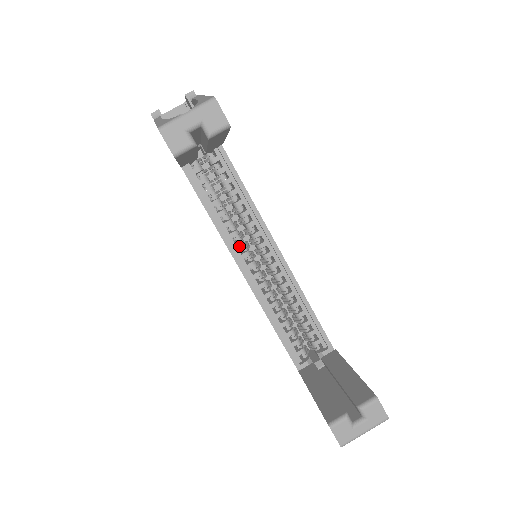
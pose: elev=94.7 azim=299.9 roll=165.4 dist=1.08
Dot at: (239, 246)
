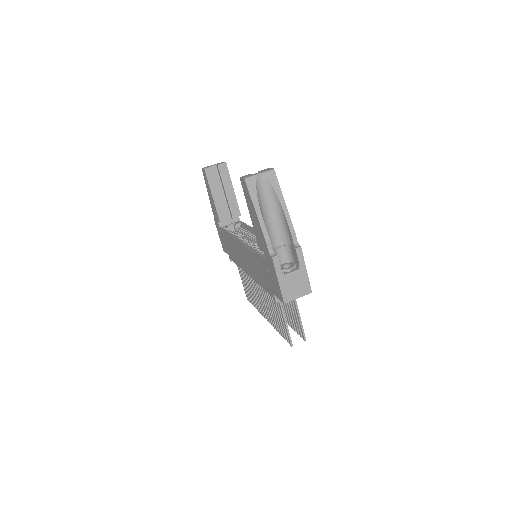
Dot at: (242, 239)
